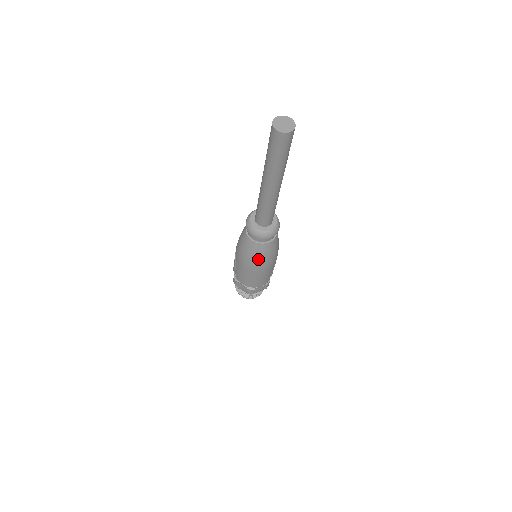
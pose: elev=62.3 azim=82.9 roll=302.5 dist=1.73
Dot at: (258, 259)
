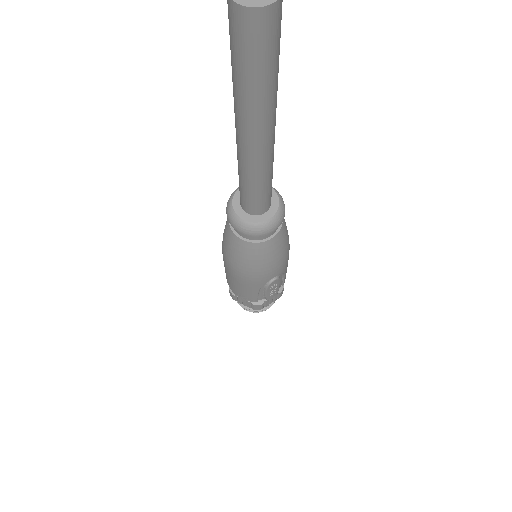
Dot at: (229, 253)
